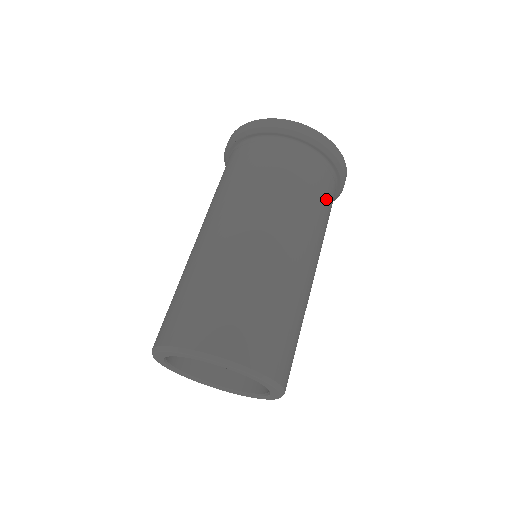
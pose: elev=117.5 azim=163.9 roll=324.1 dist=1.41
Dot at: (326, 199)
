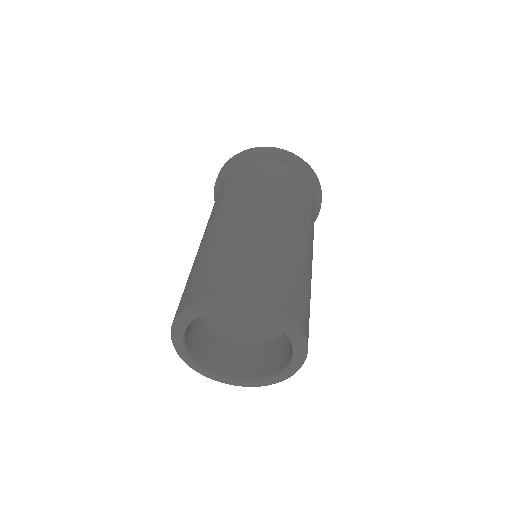
Dot at: occluded
